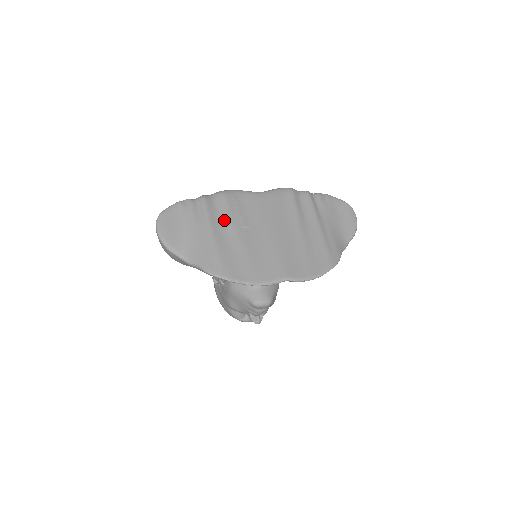
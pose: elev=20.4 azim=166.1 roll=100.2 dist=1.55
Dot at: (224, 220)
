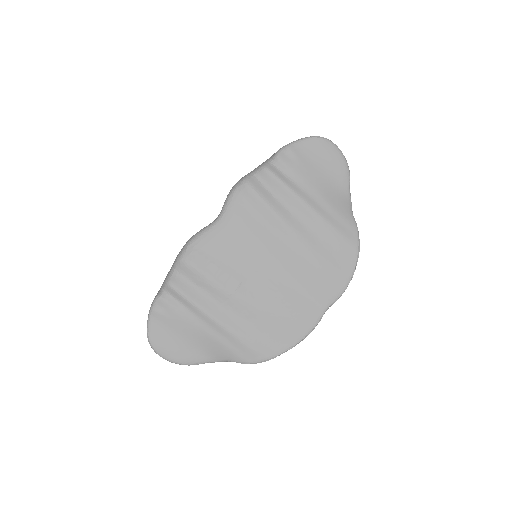
Dot at: (214, 294)
